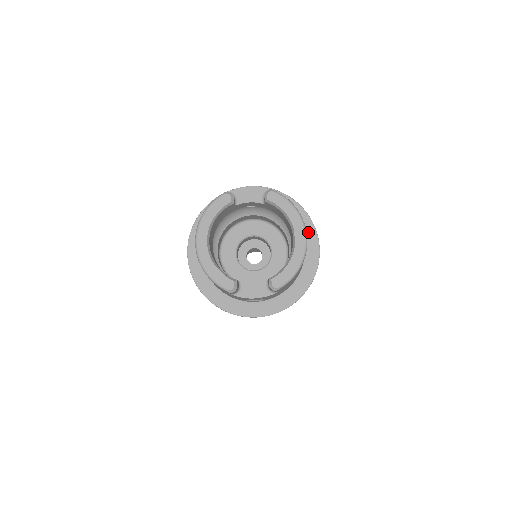
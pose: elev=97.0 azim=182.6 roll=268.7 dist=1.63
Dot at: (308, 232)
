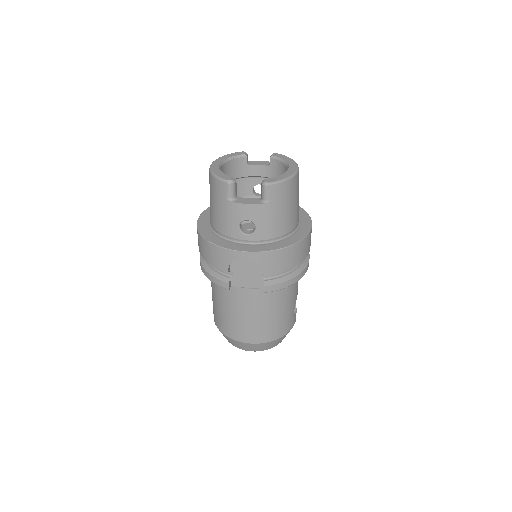
Dot at: (303, 217)
